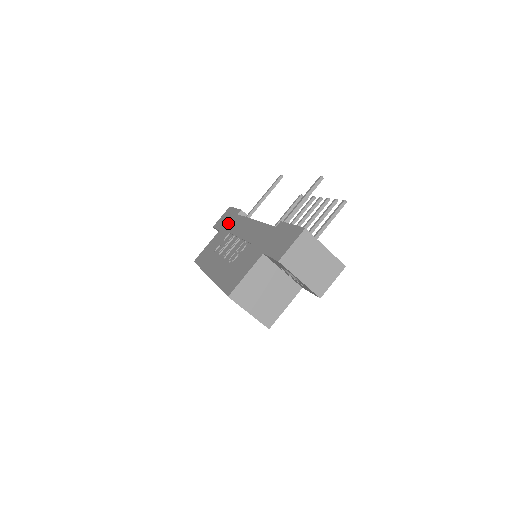
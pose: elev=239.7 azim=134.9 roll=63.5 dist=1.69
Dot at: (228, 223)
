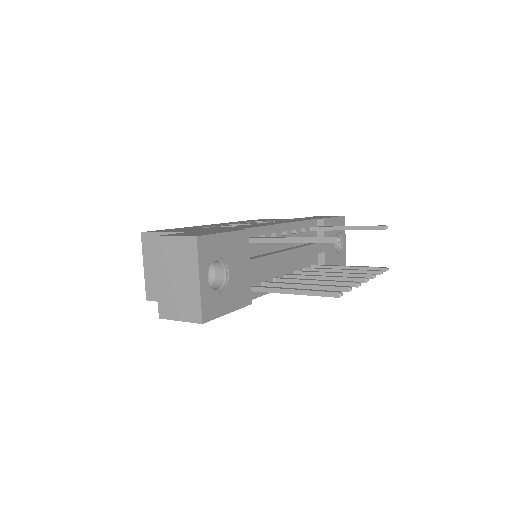
Dot at: (305, 218)
